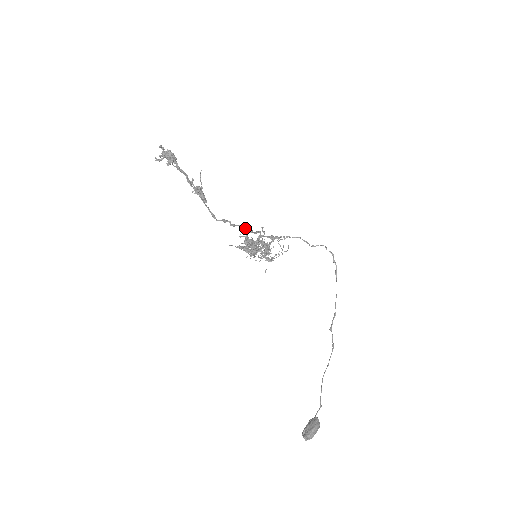
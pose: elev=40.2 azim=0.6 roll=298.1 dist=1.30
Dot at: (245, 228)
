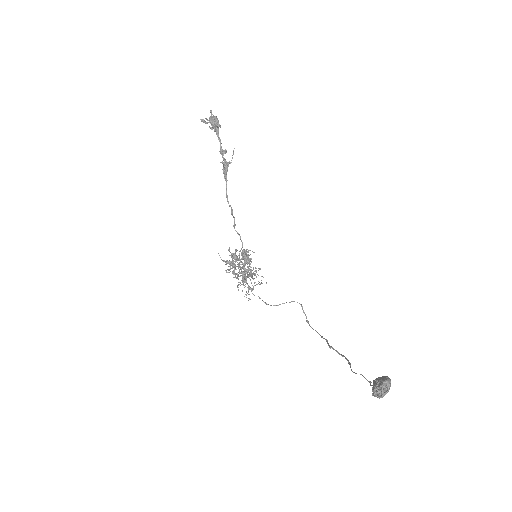
Dot at: (240, 236)
